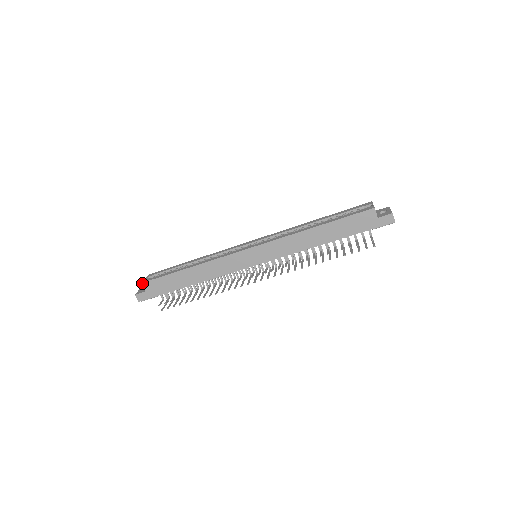
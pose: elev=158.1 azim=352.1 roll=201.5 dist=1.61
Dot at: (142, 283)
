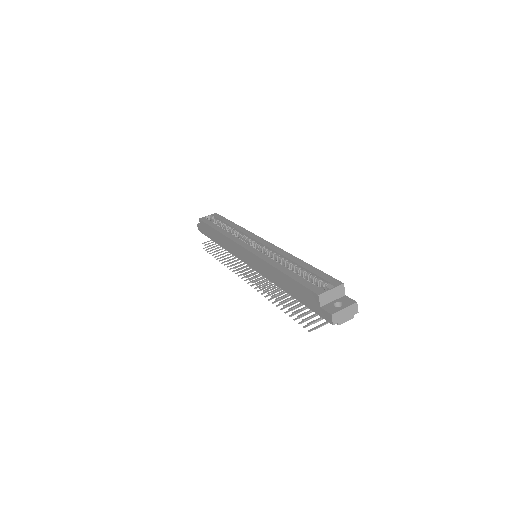
Dot at: (199, 219)
